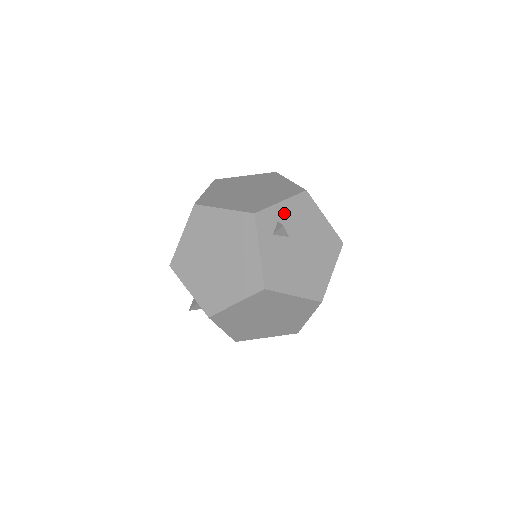
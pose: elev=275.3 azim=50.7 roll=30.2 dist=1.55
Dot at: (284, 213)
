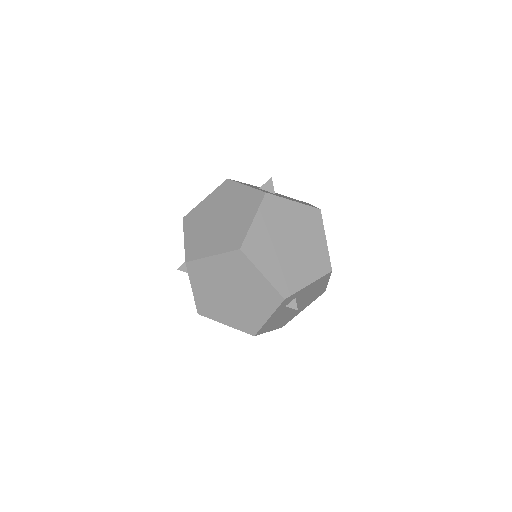
Dot at: (304, 291)
